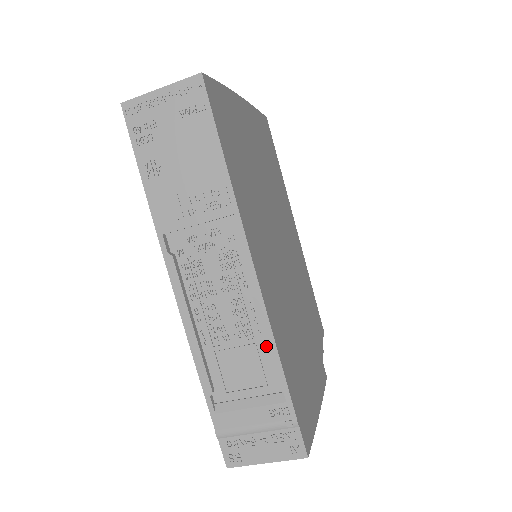
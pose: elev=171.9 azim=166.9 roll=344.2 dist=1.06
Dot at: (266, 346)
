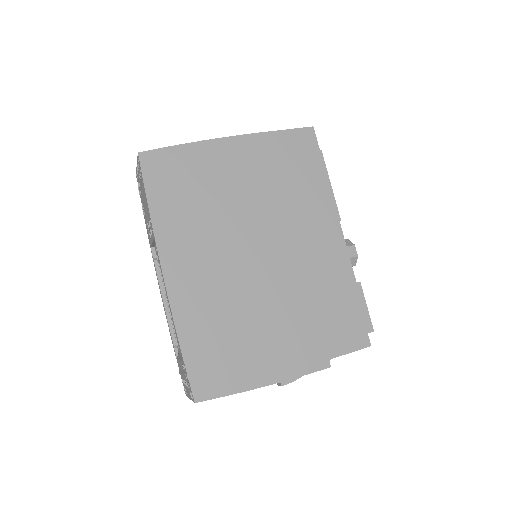
Dot at: (173, 322)
